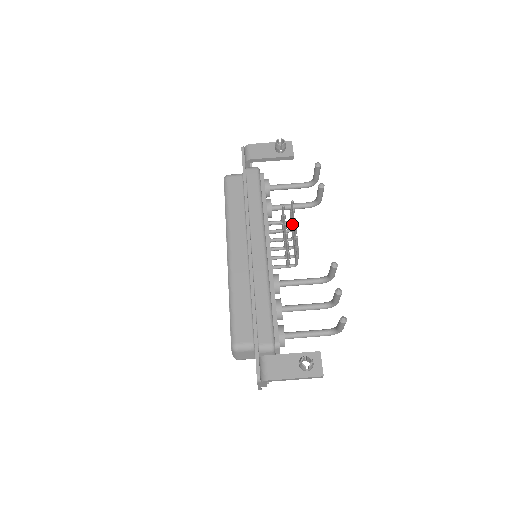
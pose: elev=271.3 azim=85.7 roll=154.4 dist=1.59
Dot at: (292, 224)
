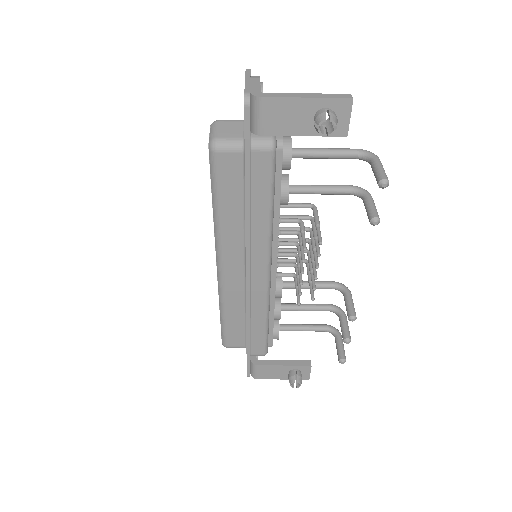
Dot at: (314, 233)
